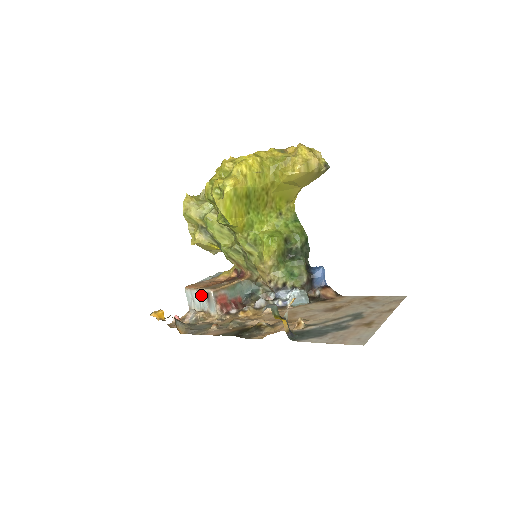
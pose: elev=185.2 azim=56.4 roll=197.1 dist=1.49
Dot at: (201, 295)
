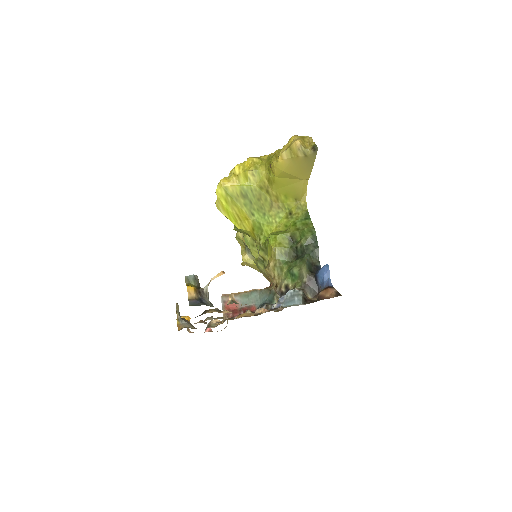
Dot at: occluded
